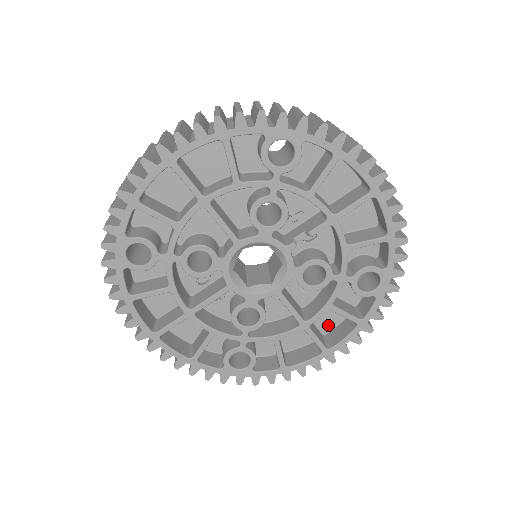
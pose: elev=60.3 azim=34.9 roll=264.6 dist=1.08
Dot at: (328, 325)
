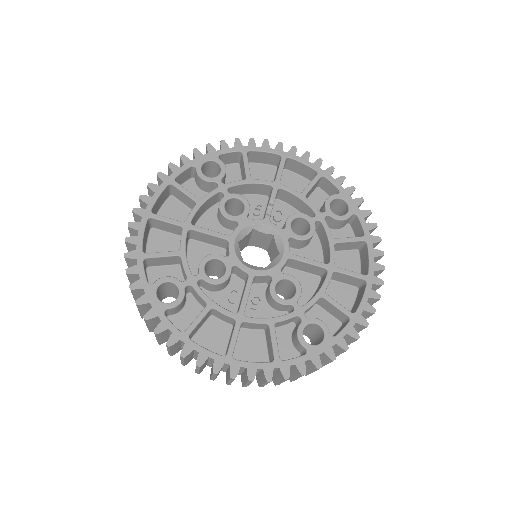
Dot at: (354, 271)
